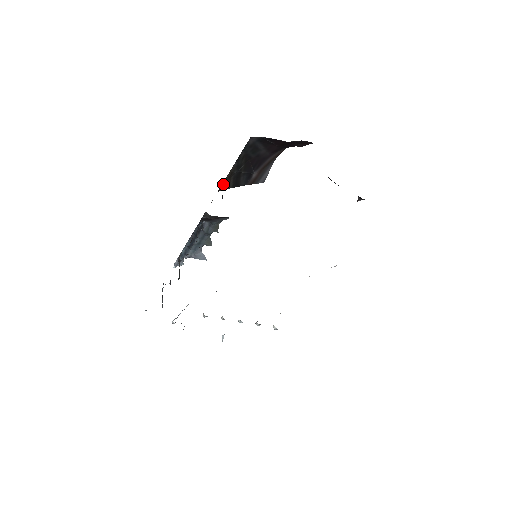
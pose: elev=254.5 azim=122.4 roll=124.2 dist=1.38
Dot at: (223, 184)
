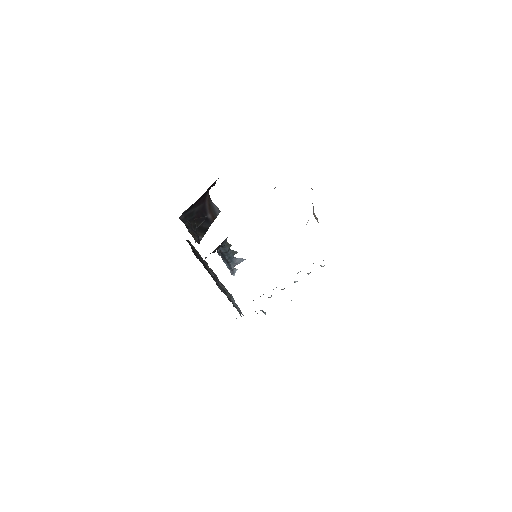
Dot at: (197, 240)
